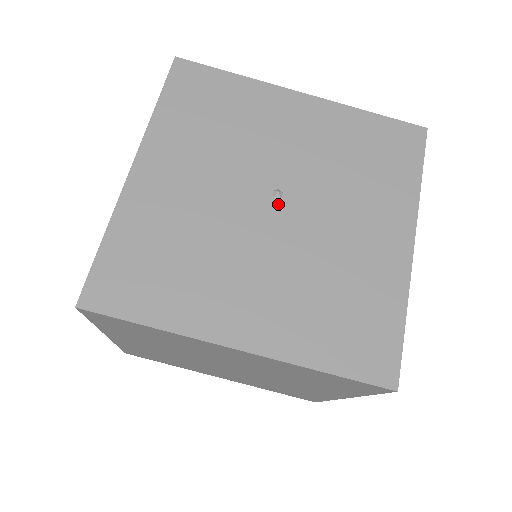
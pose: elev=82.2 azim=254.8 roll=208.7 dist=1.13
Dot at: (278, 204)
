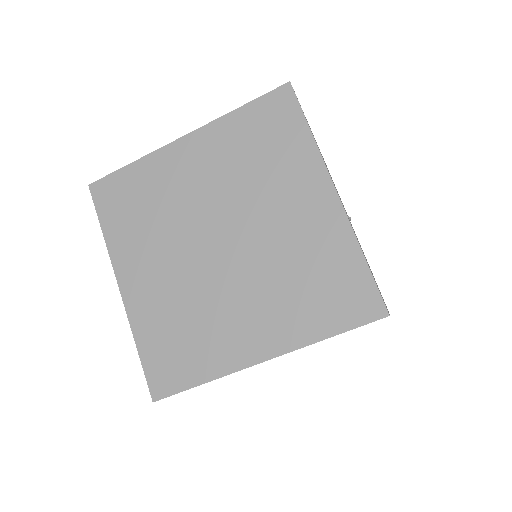
Dot at: (349, 219)
